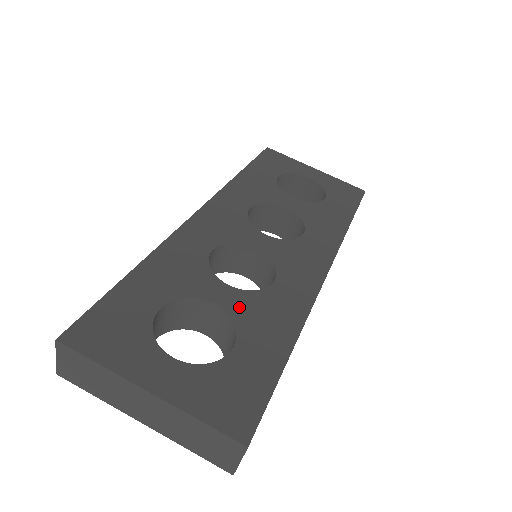
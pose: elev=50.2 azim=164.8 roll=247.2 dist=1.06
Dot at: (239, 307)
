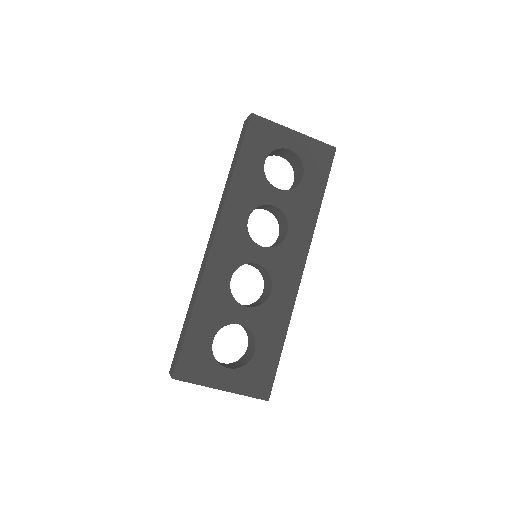
Dot at: (254, 322)
